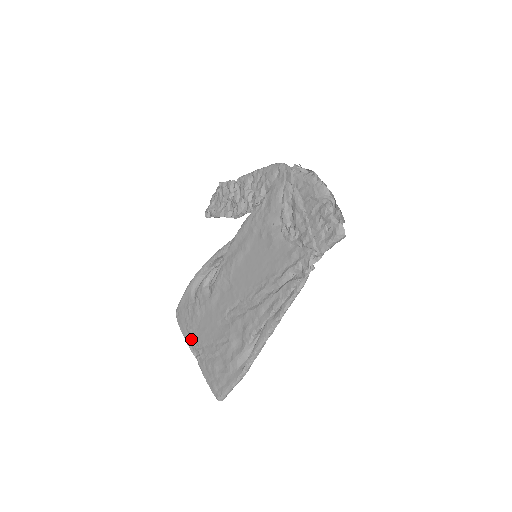
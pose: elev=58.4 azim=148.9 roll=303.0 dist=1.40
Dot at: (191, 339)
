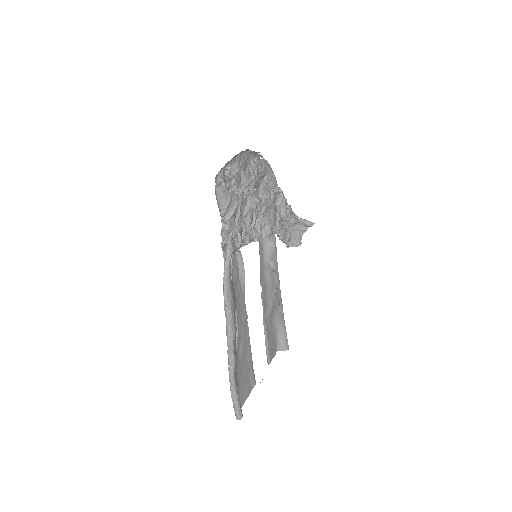
Dot at: occluded
